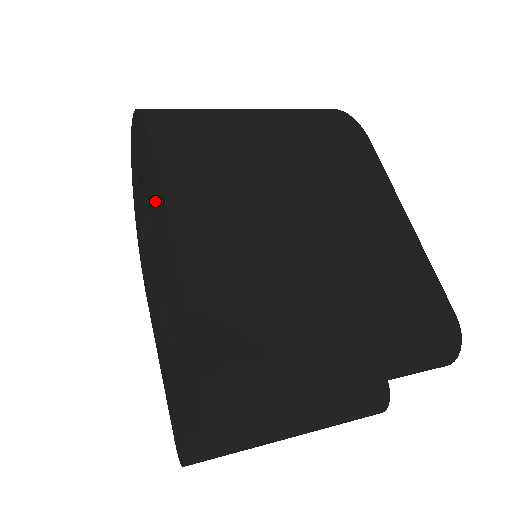
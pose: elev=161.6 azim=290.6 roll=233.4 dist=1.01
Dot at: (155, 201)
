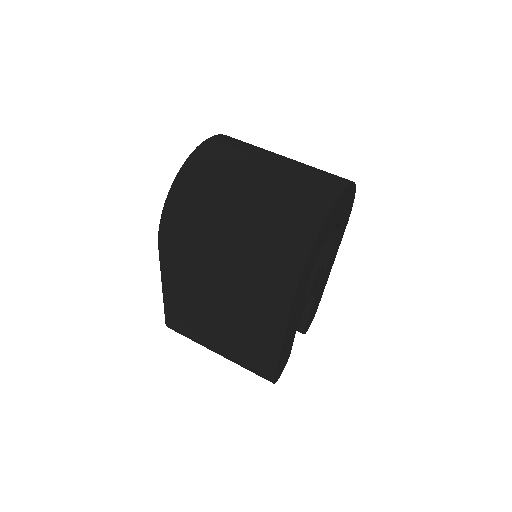
Dot at: occluded
